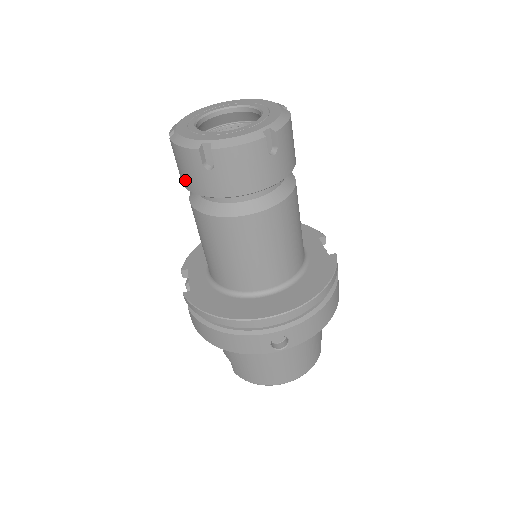
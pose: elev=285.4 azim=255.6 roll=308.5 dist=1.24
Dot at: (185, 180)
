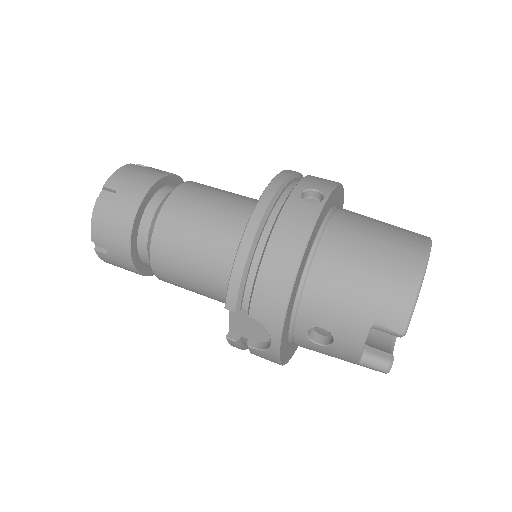
Dot at: (120, 236)
